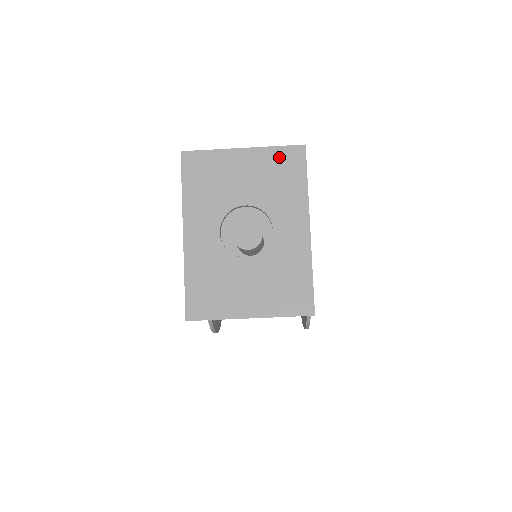
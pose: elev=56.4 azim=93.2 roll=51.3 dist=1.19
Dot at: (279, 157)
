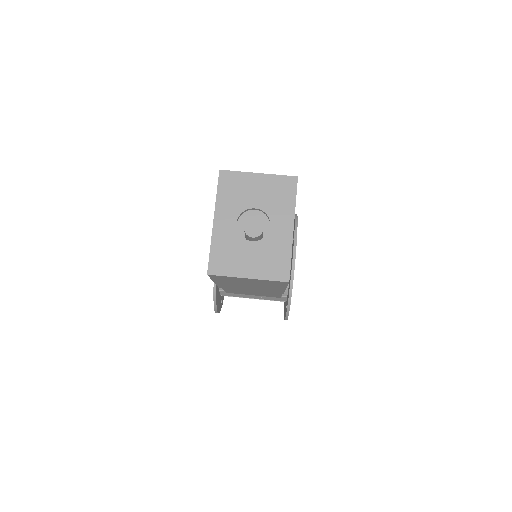
Dot at: (280, 182)
